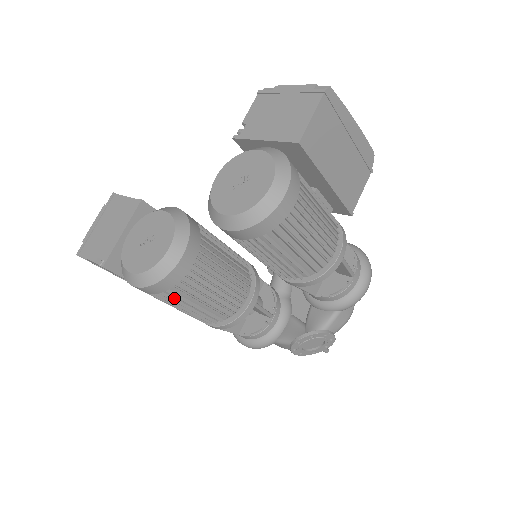
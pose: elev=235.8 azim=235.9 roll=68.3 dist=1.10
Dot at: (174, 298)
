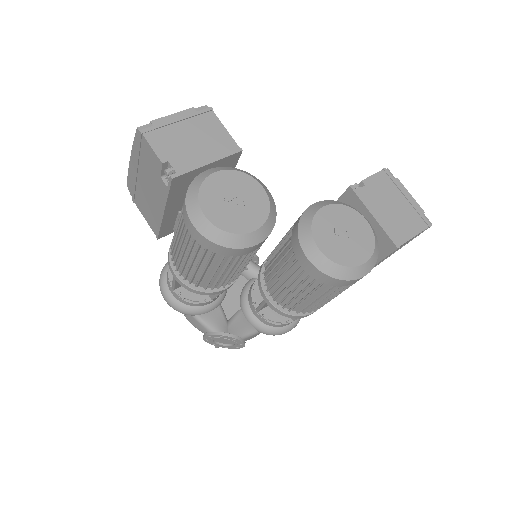
Dot at: (205, 256)
